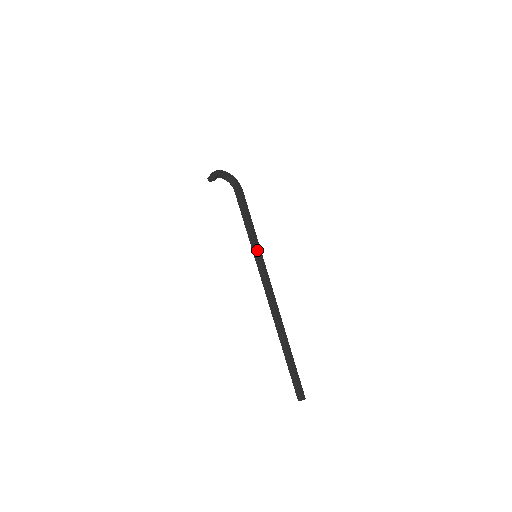
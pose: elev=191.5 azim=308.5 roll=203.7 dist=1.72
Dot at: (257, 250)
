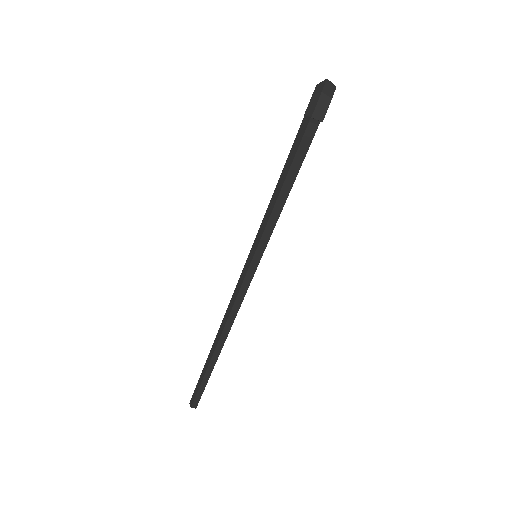
Dot at: occluded
